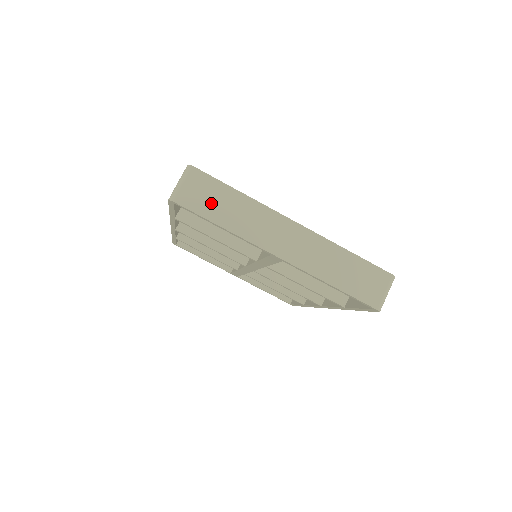
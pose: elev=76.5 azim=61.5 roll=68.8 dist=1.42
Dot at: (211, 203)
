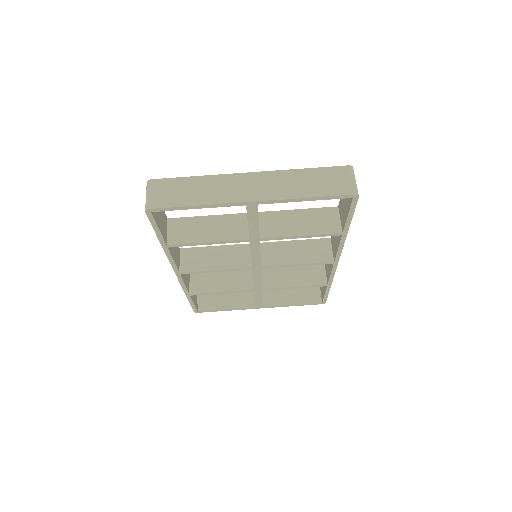
Dot at: (178, 195)
